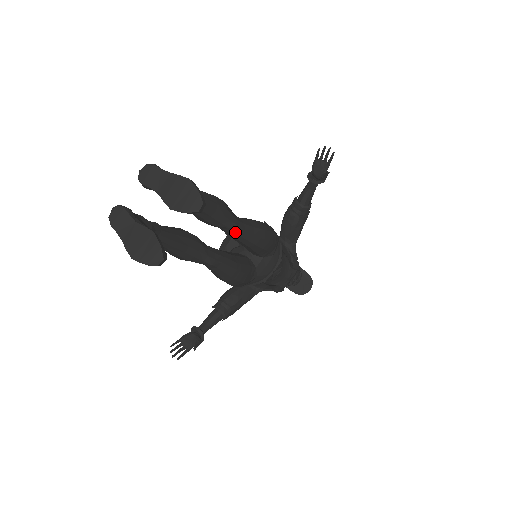
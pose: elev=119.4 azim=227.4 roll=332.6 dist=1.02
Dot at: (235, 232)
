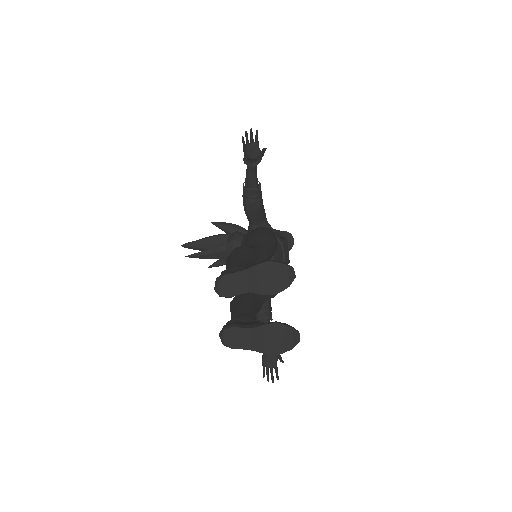
Dot at: (266, 258)
